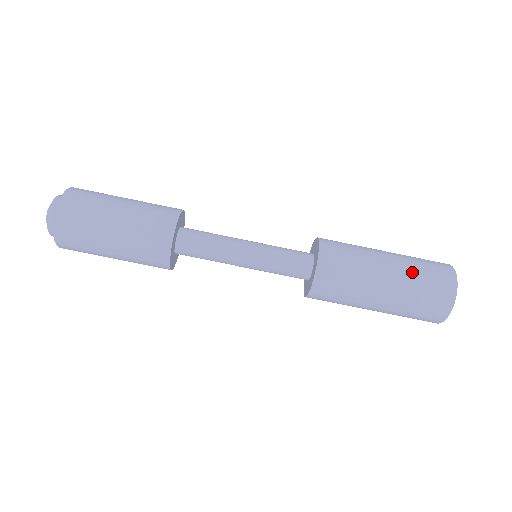
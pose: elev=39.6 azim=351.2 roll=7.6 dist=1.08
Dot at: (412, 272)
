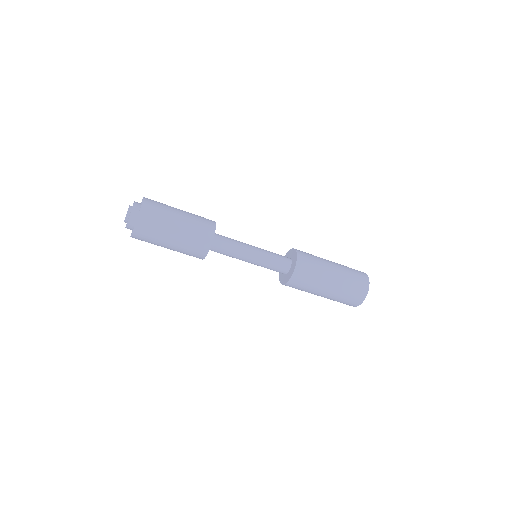
Dot at: (346, 272)
